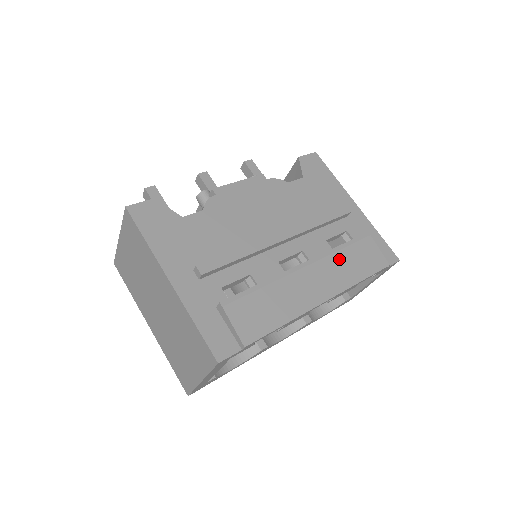
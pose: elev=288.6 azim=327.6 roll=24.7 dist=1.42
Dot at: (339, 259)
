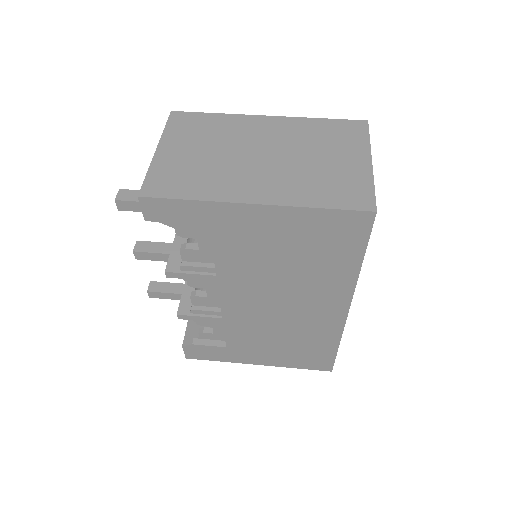
Dot at: occluded
